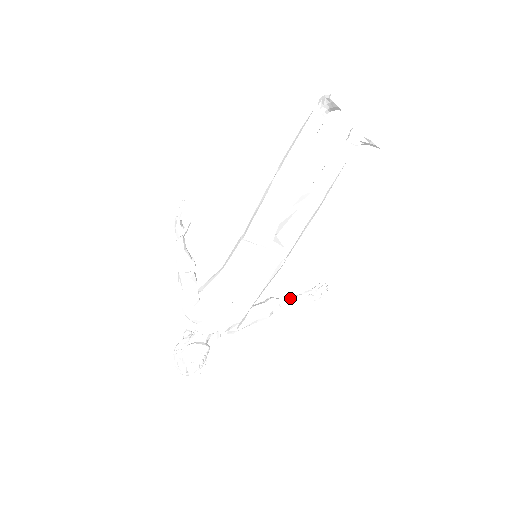
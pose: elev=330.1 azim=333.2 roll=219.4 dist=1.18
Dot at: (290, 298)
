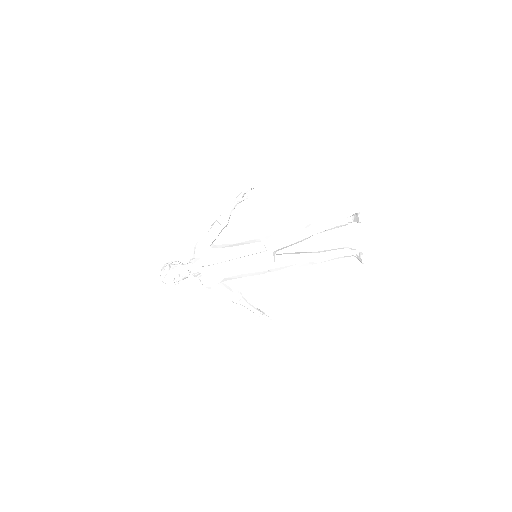
Dot at: (249, 303)
